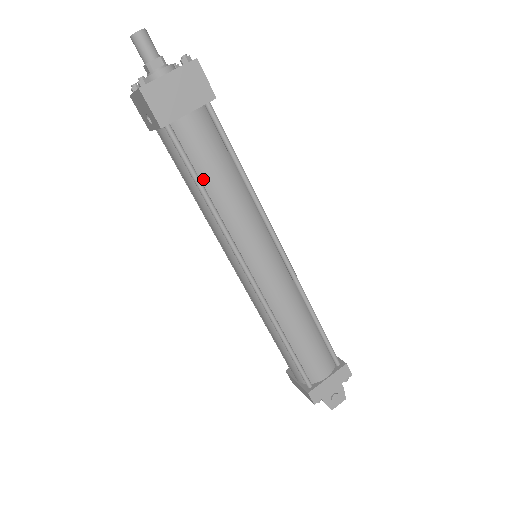
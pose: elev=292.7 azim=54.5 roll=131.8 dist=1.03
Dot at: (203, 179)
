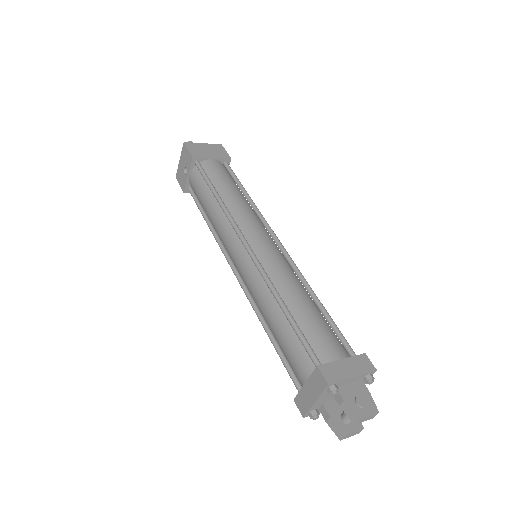
Dot at: (216, 188)
